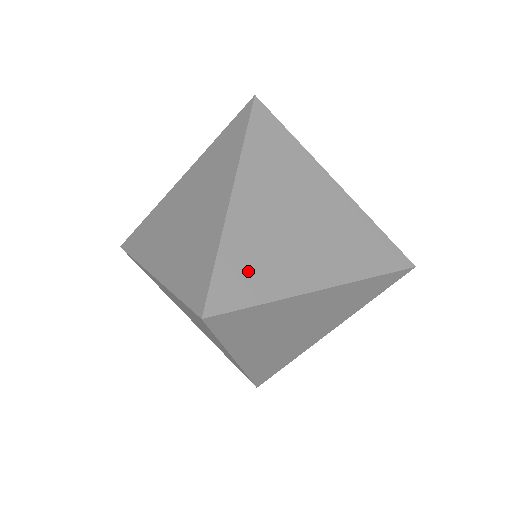
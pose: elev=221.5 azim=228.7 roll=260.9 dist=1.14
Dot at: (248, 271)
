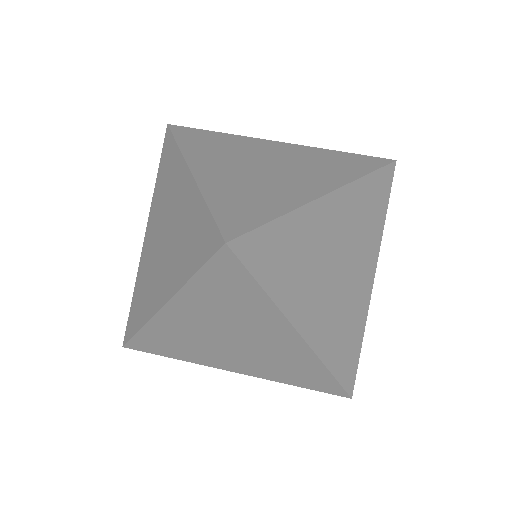
Dot at: (246, 203)
